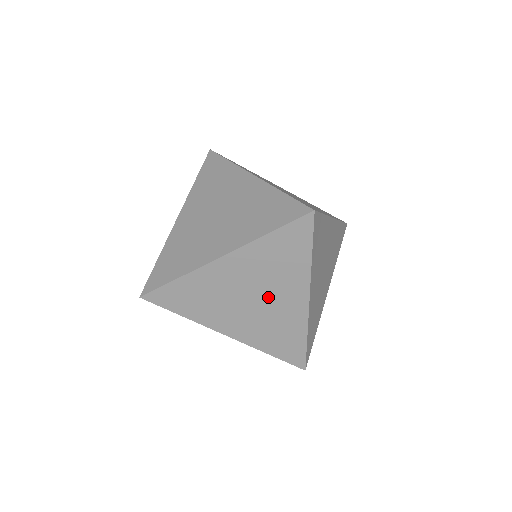
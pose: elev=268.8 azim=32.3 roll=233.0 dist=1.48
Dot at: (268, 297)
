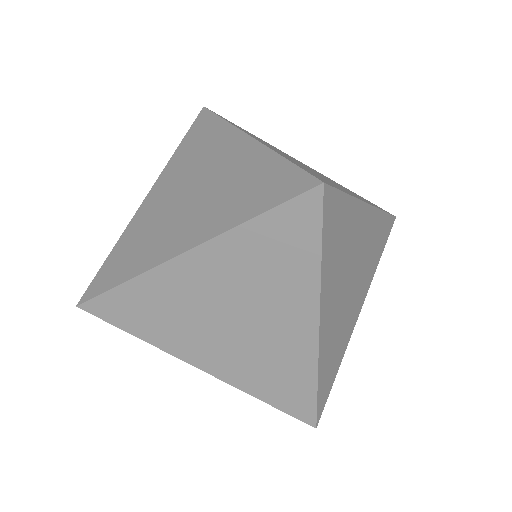
Dot at: (256, 319)
